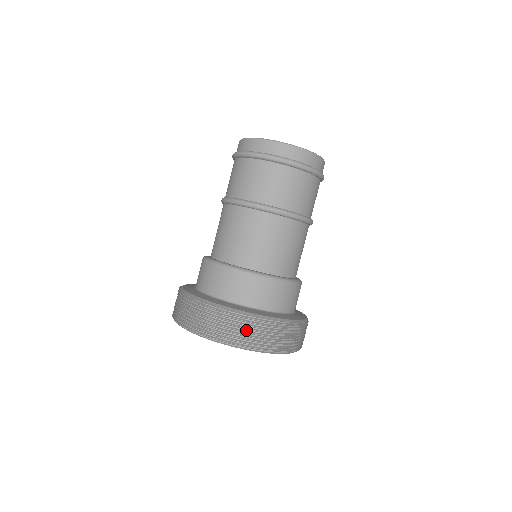
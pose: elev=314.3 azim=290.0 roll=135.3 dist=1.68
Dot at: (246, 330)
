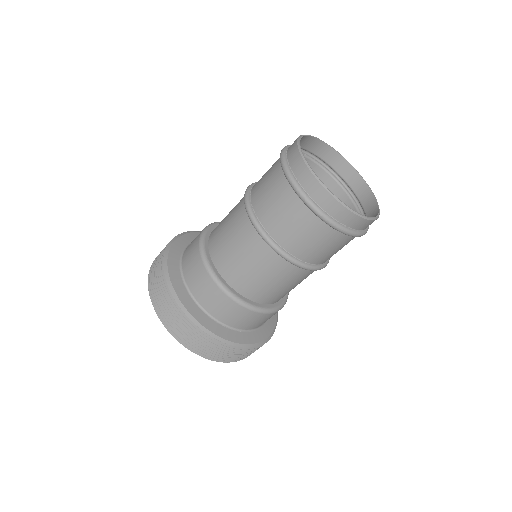
Dot at: (185, 329)
